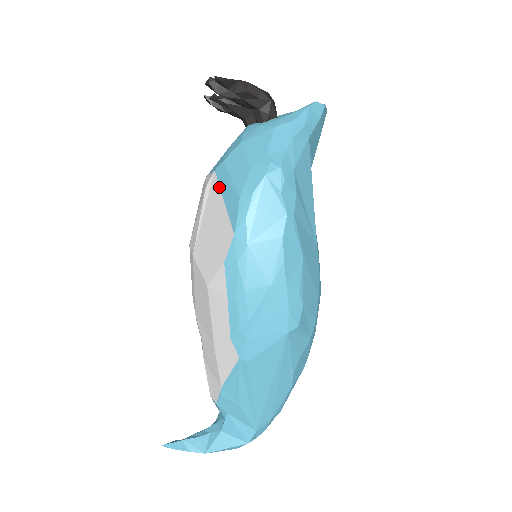
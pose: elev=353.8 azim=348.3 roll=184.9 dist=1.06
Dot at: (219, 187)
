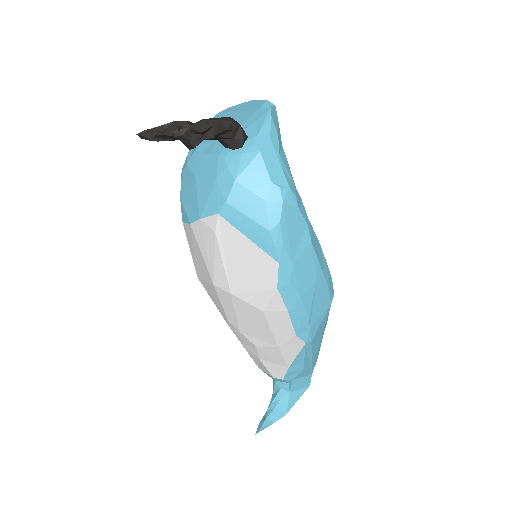
Dot at: (234, 228)
